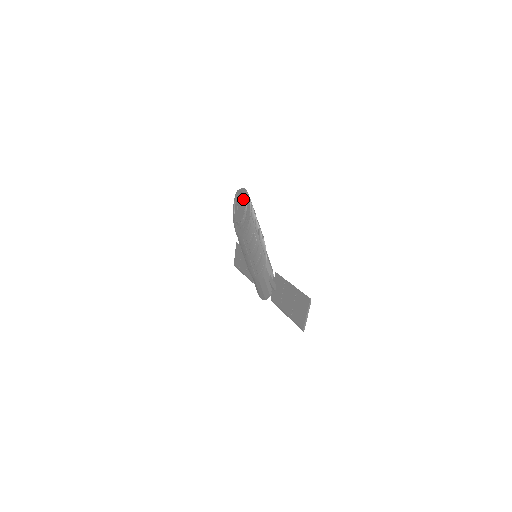
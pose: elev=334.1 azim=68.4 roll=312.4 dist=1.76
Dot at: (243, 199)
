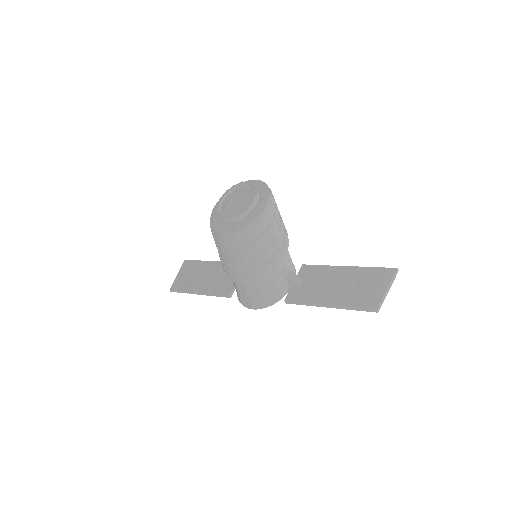
Dot at: (250, 190)
